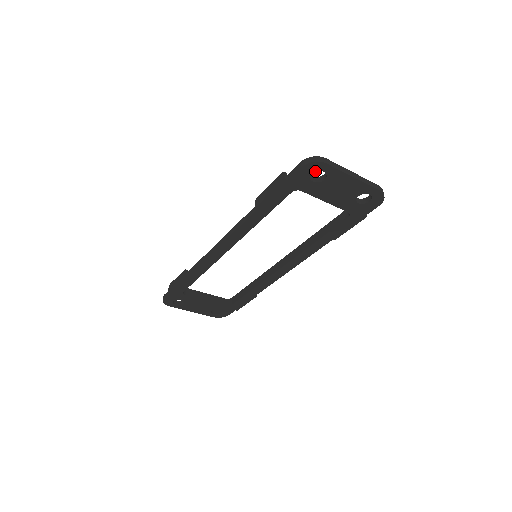
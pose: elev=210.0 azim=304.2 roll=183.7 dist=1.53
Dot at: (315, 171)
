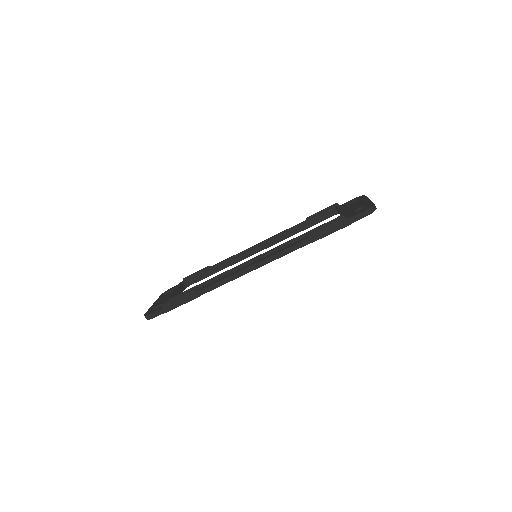
Dot at: occluded
